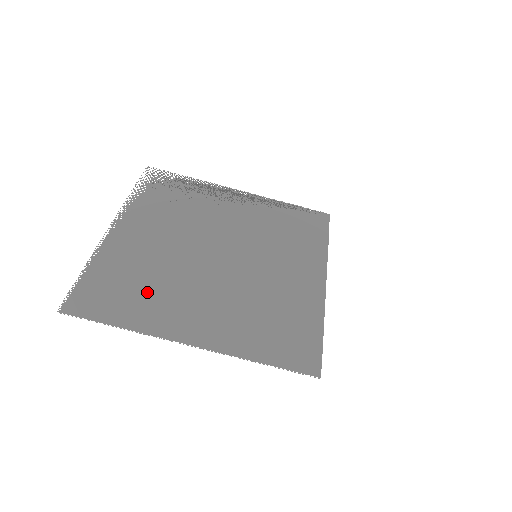
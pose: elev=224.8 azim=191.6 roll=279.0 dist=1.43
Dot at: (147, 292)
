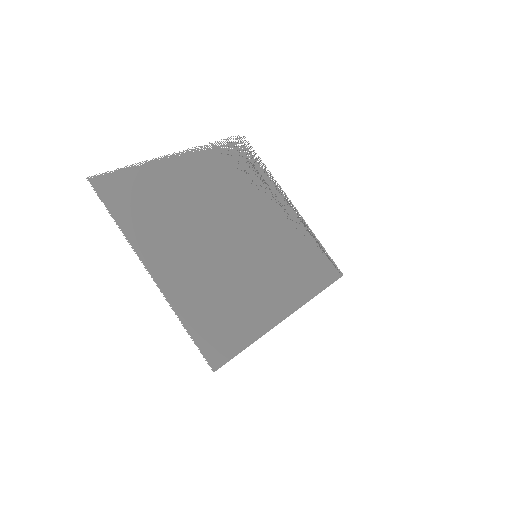
Dot at: (156, 215)
